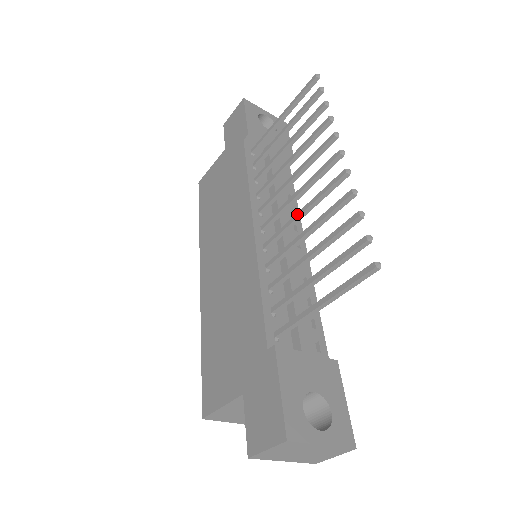
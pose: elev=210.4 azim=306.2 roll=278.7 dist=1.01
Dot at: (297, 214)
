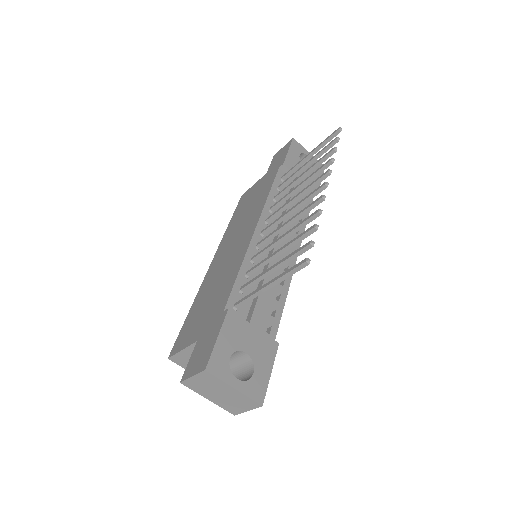
Dot at: (284, 223)
